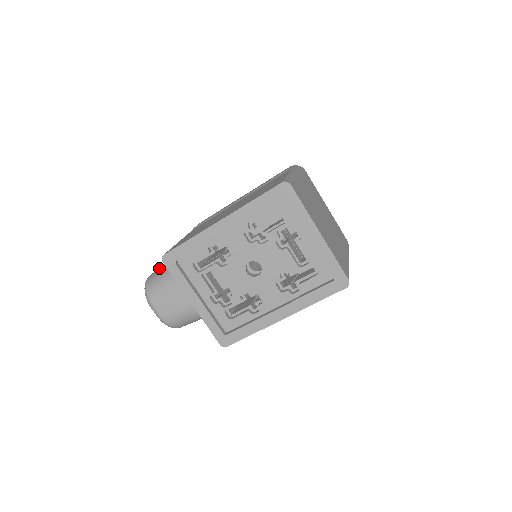
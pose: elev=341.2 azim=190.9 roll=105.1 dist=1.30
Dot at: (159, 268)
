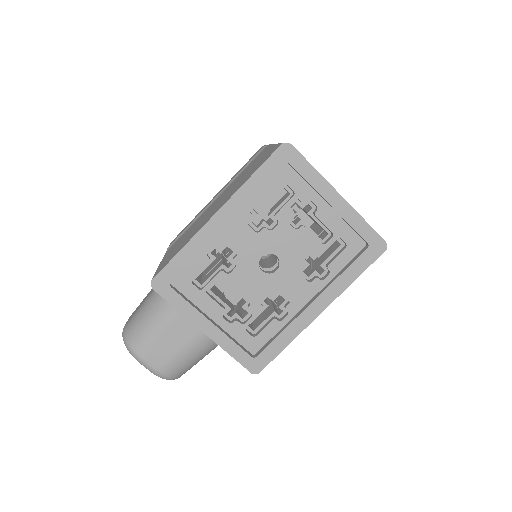
Dot at: (135, 312)
